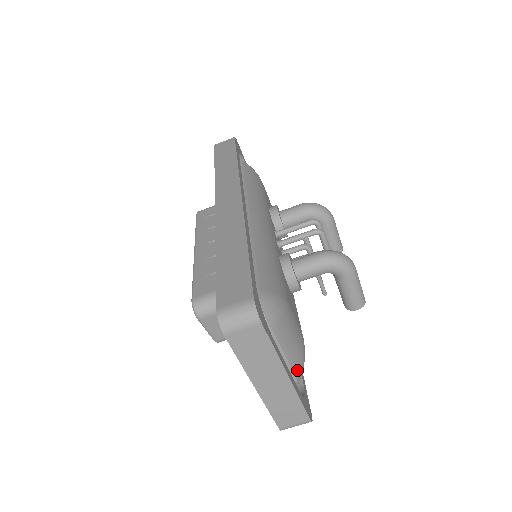
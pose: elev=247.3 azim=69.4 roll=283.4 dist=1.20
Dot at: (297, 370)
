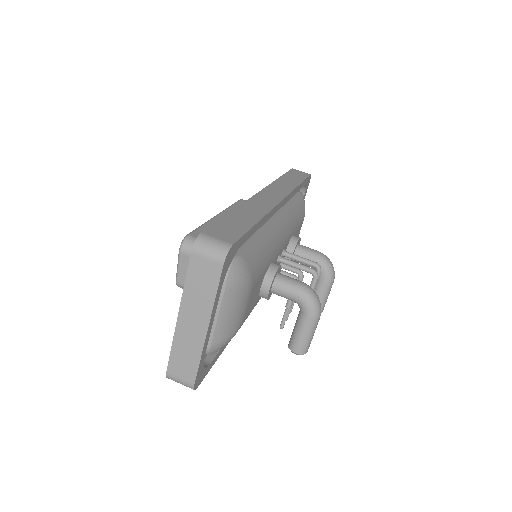
Dot at: (216, 341)
